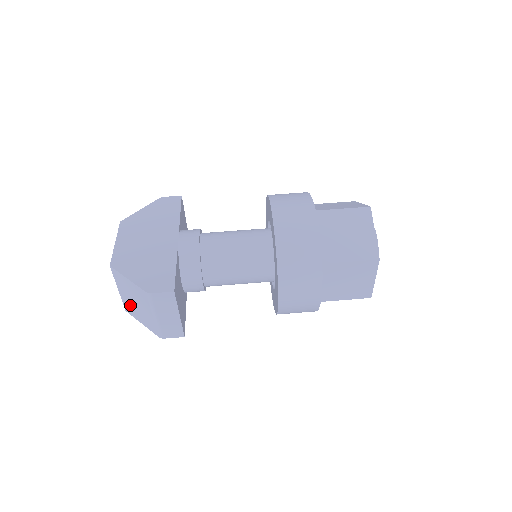
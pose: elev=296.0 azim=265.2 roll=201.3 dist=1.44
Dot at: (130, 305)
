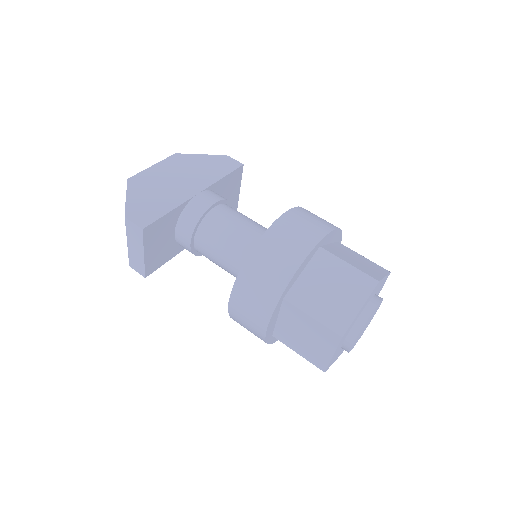
Dot at: occluded
